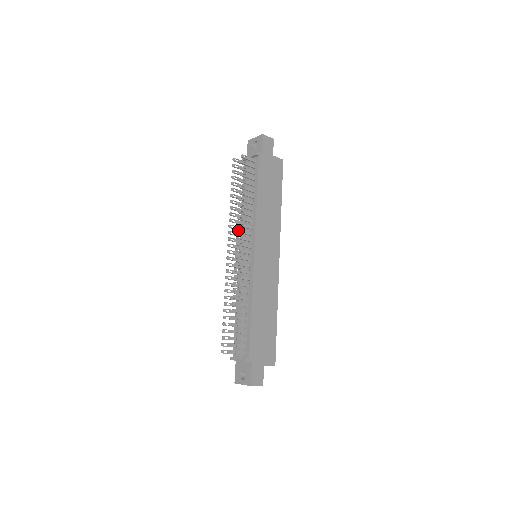
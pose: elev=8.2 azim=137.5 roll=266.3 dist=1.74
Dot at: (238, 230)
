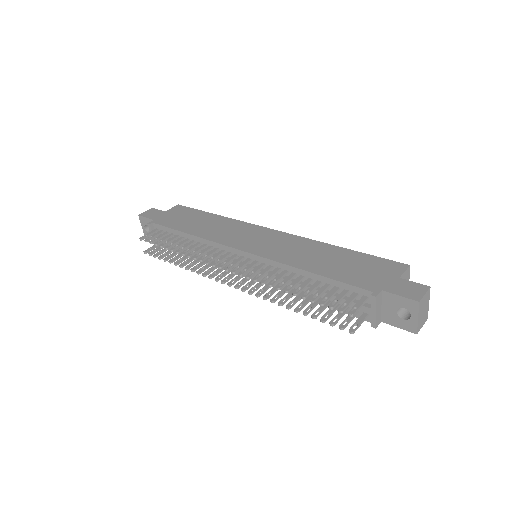
Dot at: (206, 262)
